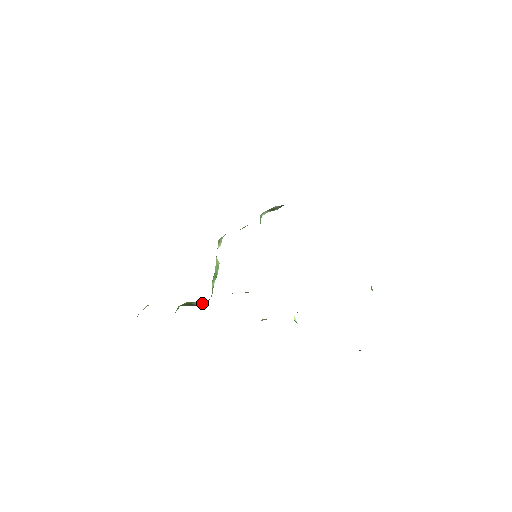
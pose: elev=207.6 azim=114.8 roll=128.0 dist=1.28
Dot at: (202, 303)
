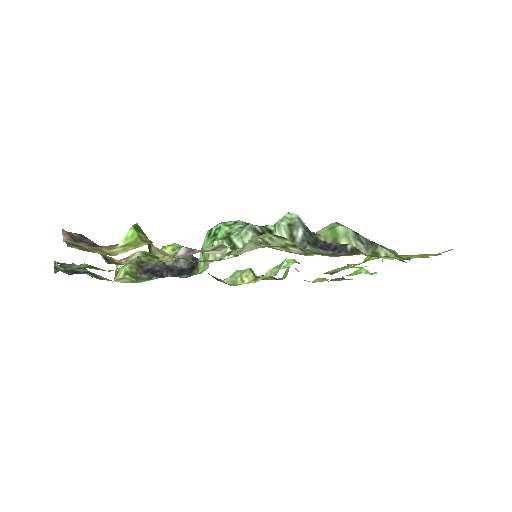
Dot at: occluded
